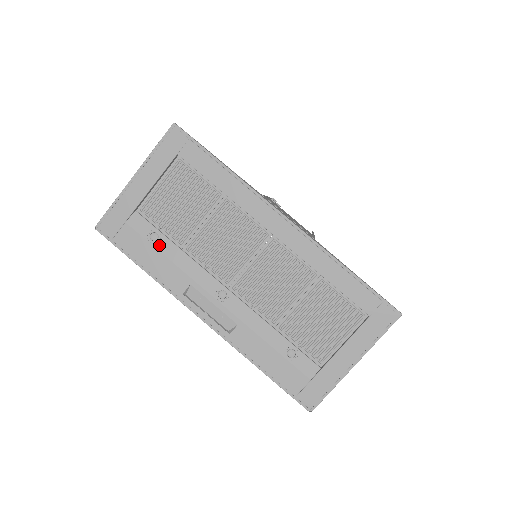
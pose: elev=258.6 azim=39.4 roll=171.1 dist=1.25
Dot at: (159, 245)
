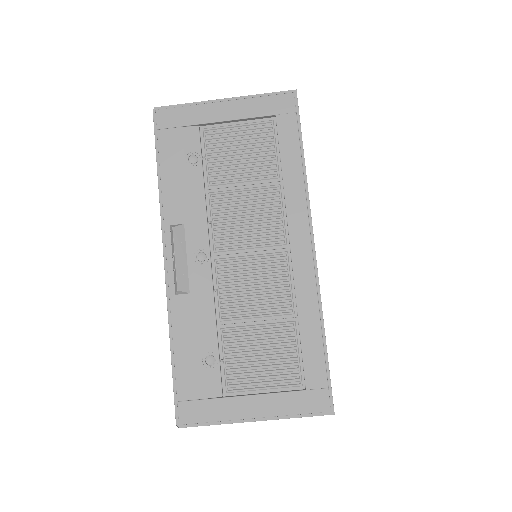
Dot at: (191, 169)
